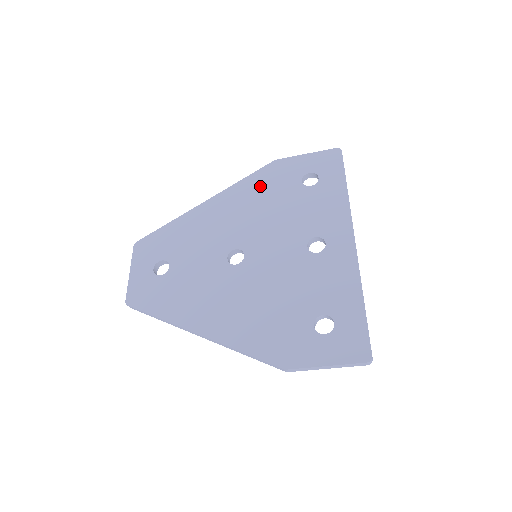
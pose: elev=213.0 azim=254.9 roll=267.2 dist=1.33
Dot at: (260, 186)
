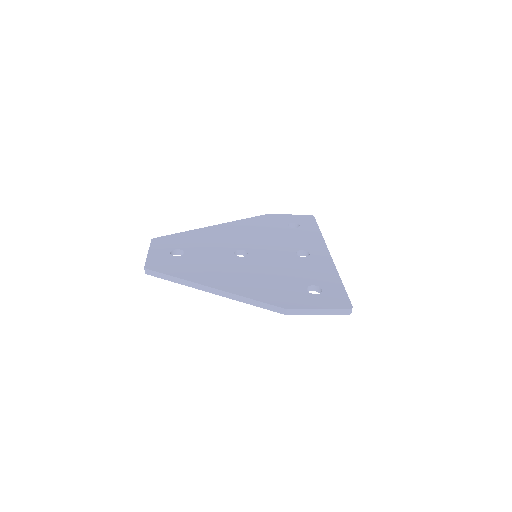
Dot at: (256, 224)
